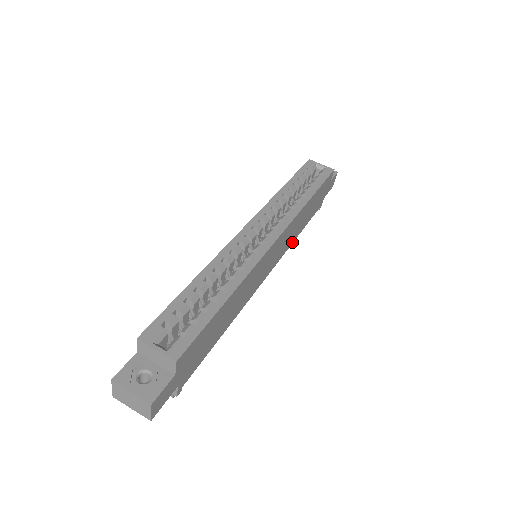
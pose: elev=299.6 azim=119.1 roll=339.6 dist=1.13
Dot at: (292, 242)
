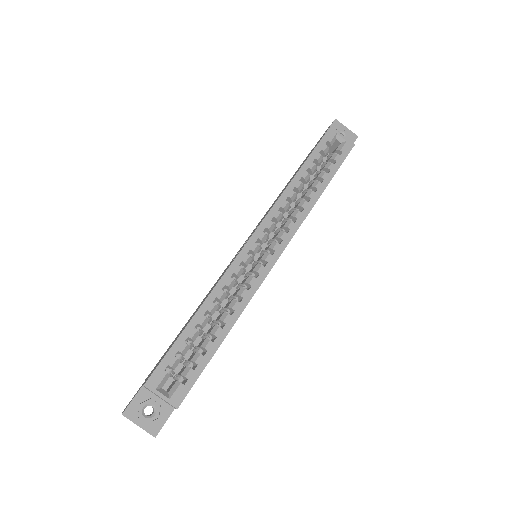
Dot at: occluded
